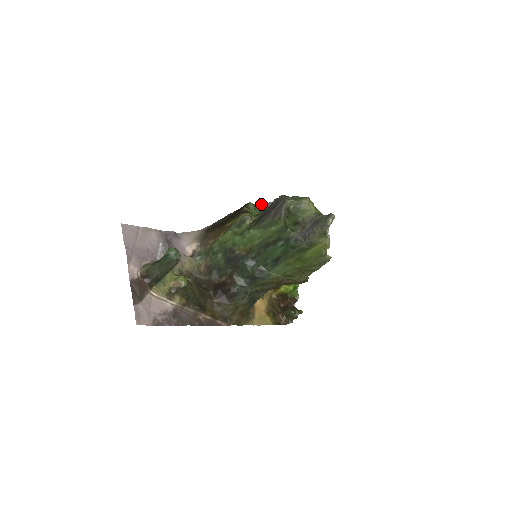
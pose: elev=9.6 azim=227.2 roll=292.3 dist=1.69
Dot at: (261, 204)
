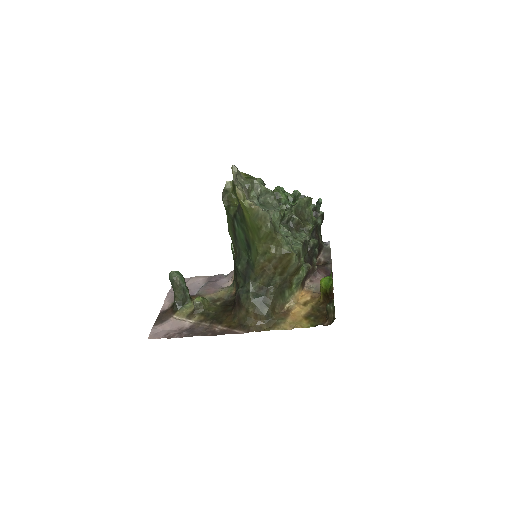
Dot at: occluded
